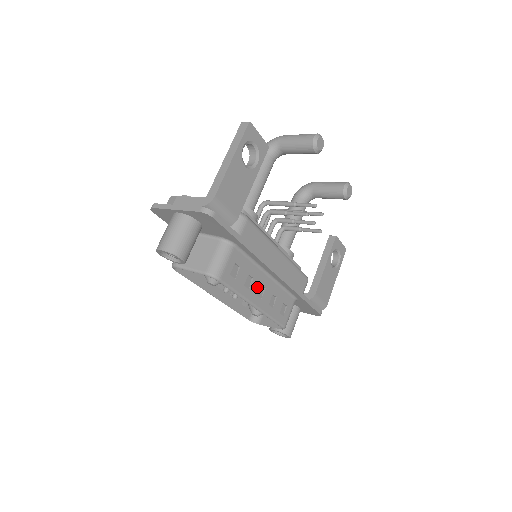
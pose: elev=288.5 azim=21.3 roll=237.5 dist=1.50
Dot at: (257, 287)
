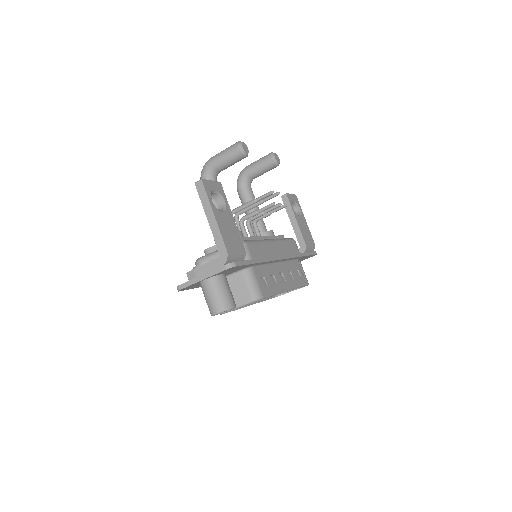
Dot at: (279, 278)
